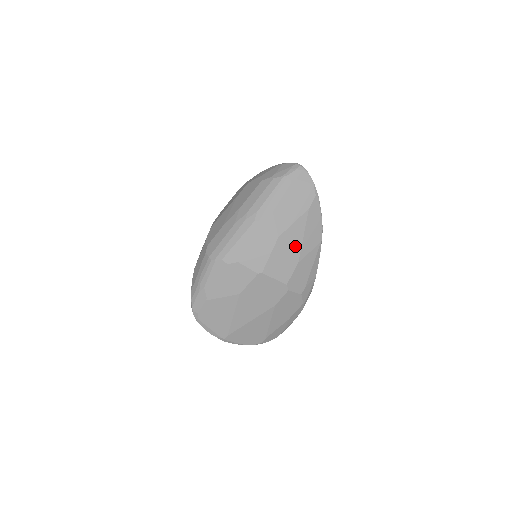
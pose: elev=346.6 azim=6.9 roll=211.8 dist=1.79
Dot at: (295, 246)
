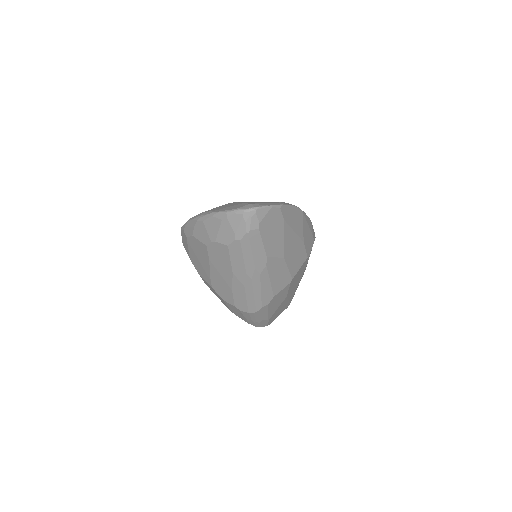
Dot at: (295, 242)
